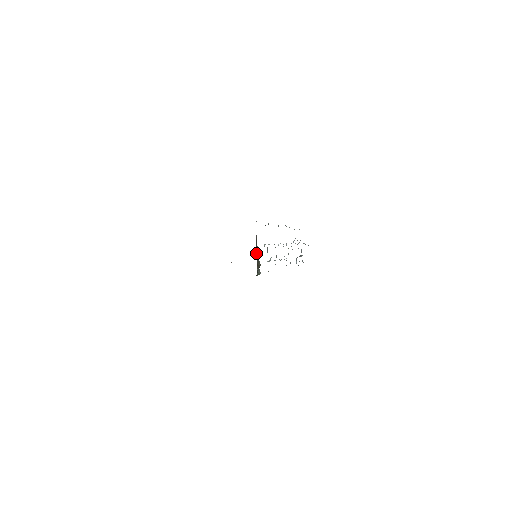
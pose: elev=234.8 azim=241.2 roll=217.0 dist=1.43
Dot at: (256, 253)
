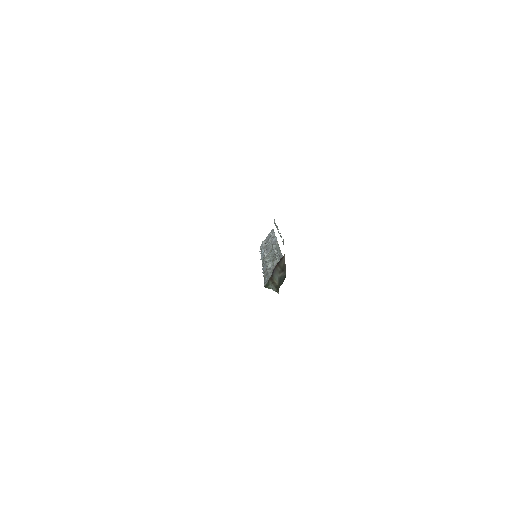
Dot at: (276, 271)
